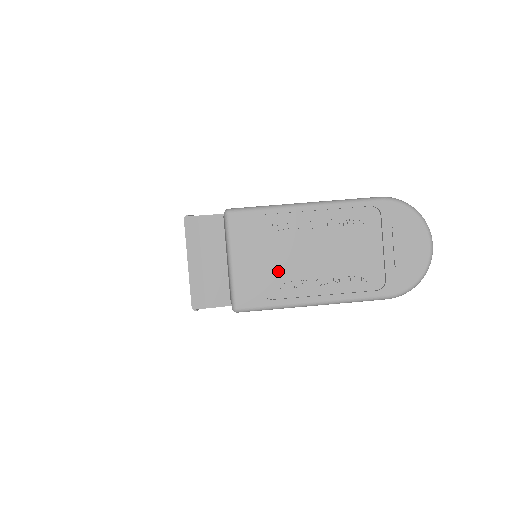
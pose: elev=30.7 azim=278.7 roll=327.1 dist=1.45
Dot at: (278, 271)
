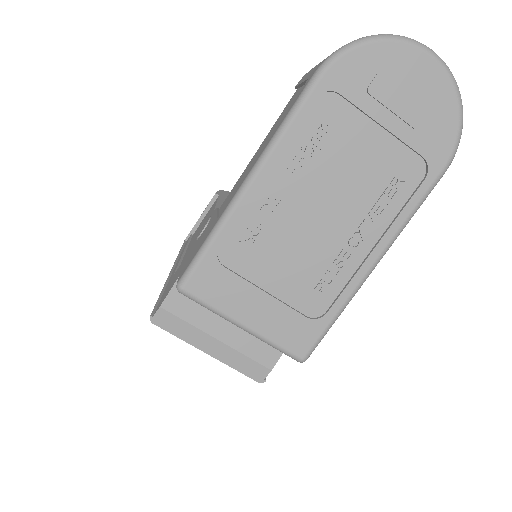
Dot at: (299, 281)
